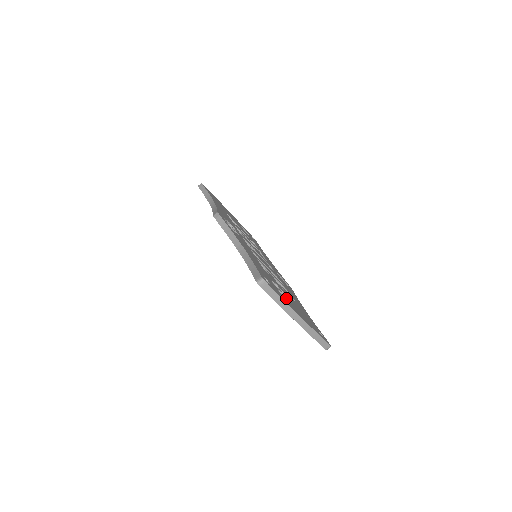
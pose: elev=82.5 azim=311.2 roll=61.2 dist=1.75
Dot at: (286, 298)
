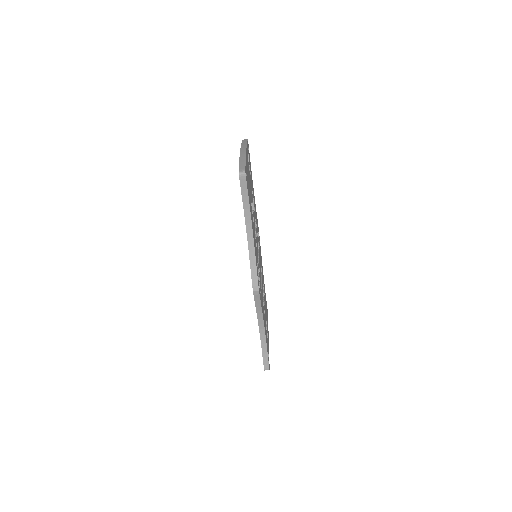
Dot at: (267, 332)
